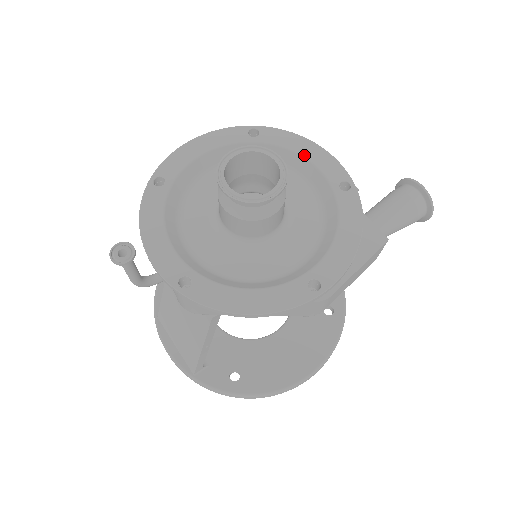
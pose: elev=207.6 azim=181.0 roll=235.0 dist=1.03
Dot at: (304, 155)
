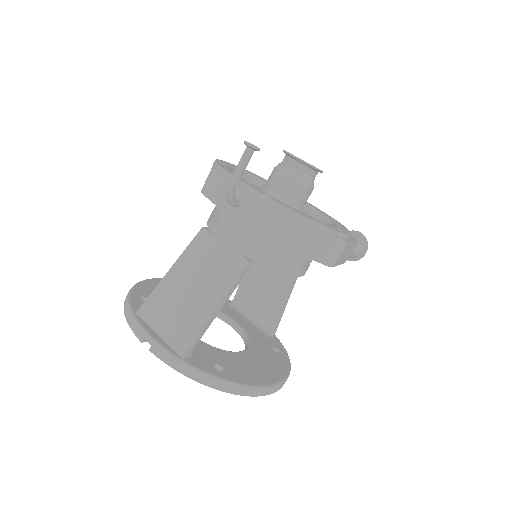
Dot at: occluded
